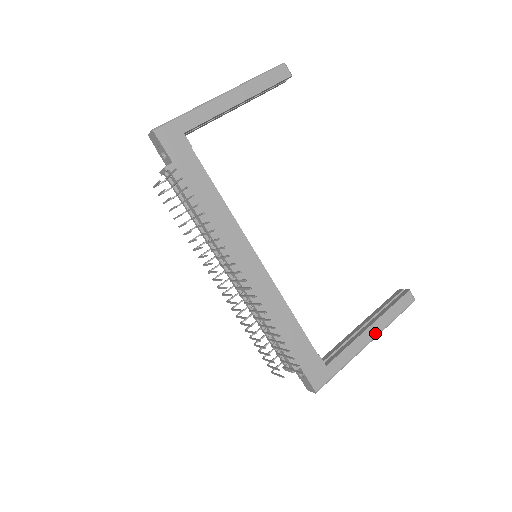
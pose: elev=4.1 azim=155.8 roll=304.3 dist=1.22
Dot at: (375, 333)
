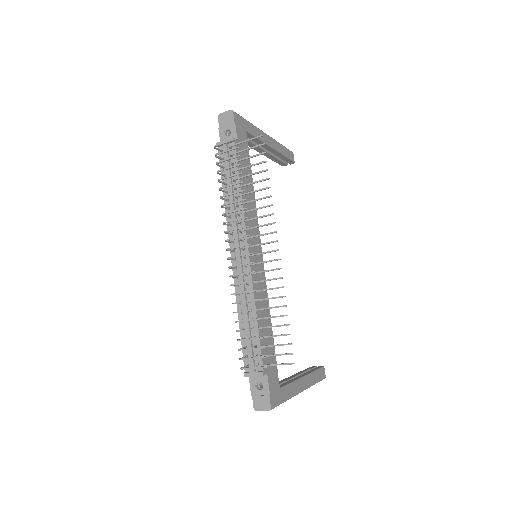
Dot at: (306, 385)
